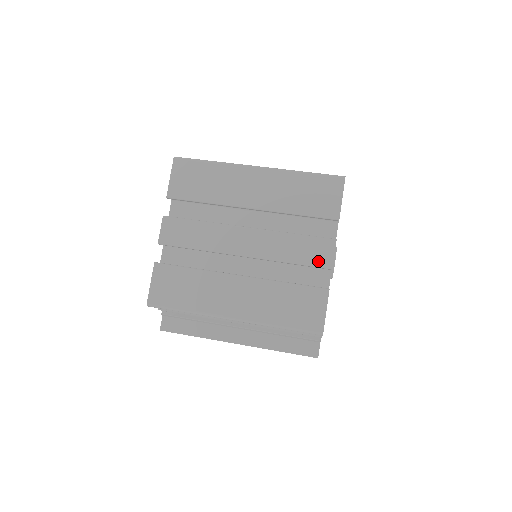
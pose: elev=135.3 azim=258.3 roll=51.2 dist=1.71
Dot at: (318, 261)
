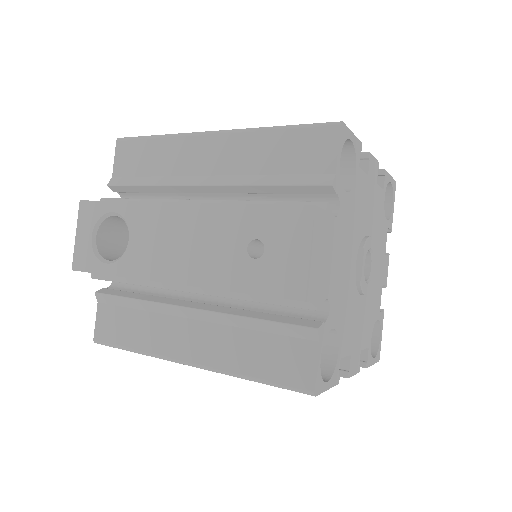
Dot at: occluded
